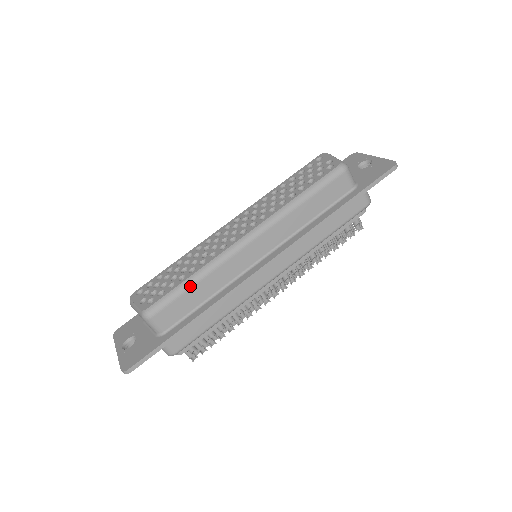
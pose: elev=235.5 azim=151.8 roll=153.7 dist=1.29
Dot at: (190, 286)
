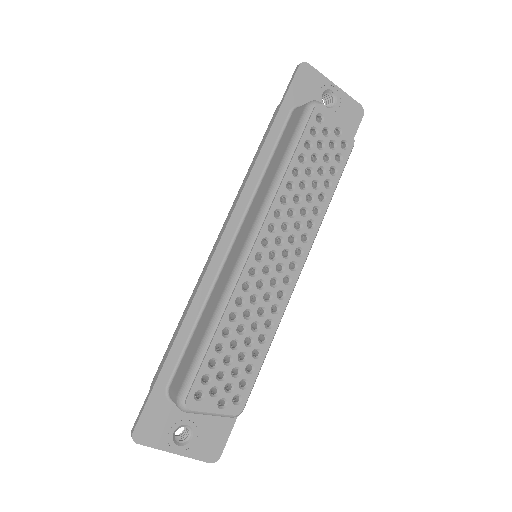
Dot at: occluded
